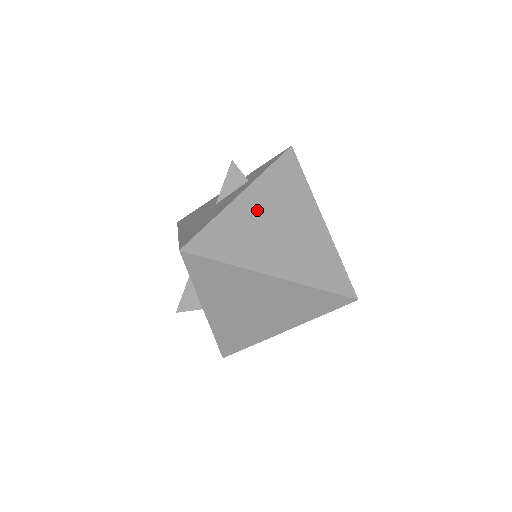
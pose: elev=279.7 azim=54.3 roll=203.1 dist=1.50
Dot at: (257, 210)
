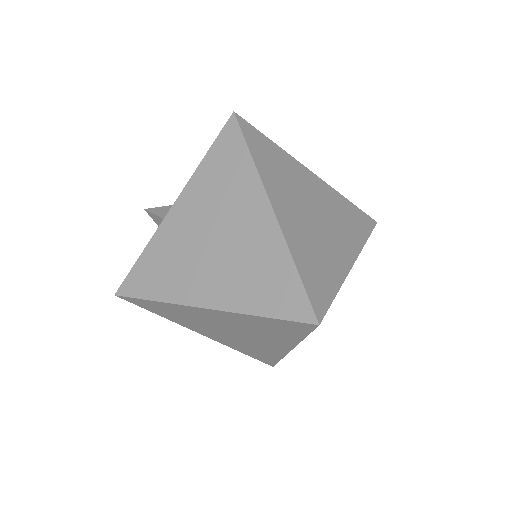
Dot at: (312, 189)
